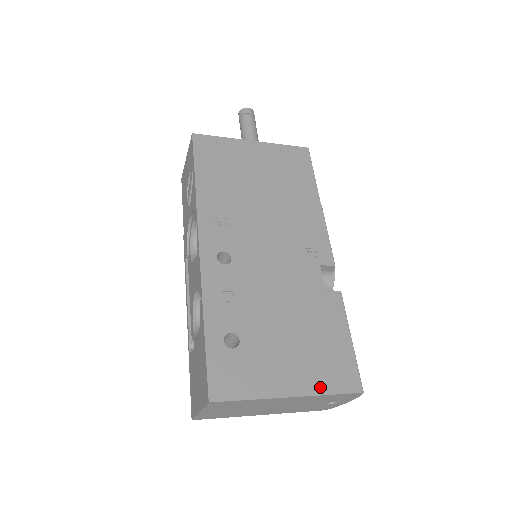
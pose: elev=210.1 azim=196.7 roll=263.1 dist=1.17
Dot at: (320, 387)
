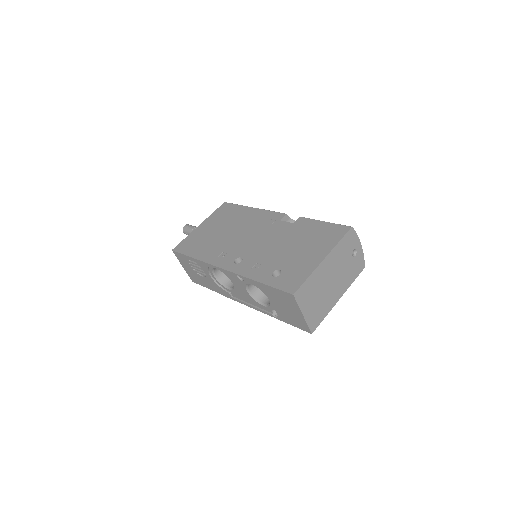
Dot at: (332, 244)
